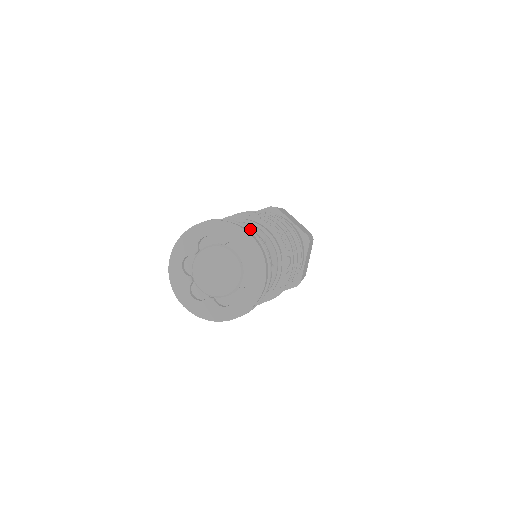
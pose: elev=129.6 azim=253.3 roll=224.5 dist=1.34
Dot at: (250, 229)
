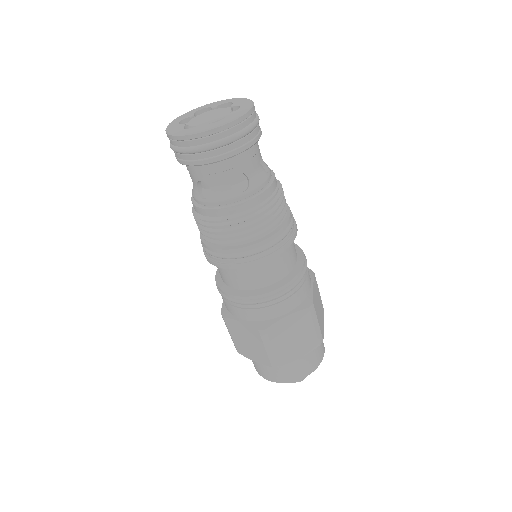
Dot at: occluded
